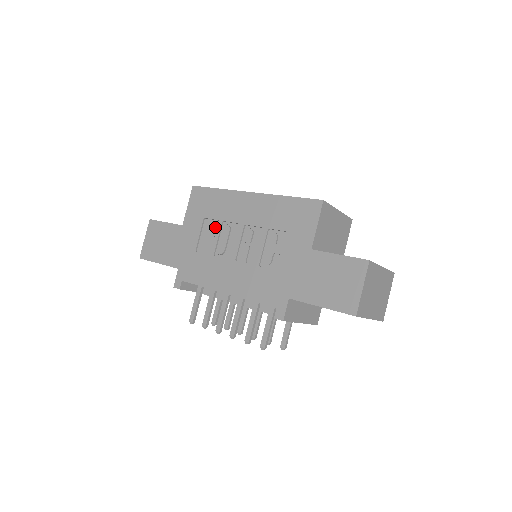
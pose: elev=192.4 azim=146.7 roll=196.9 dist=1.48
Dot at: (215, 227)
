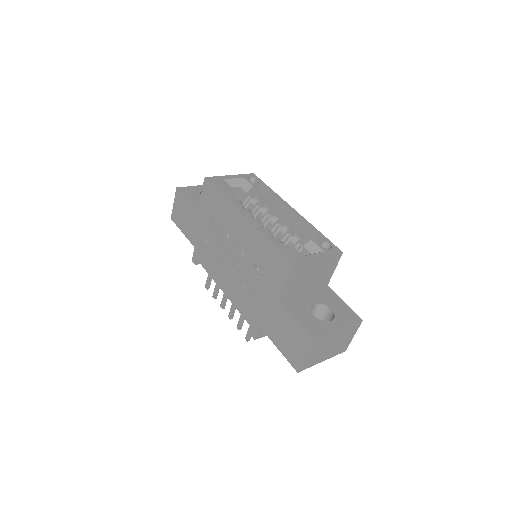
Dot at: (218, 230)
